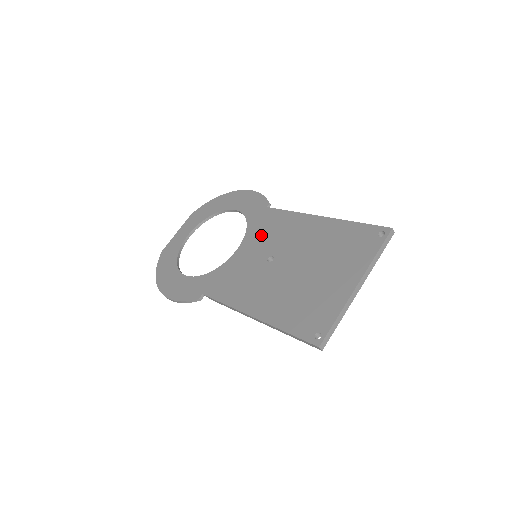
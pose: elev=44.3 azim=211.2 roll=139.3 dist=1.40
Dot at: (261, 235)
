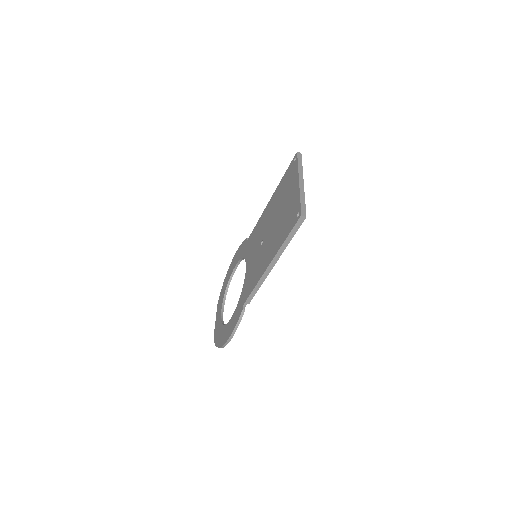
Dot at: (252, 248)
